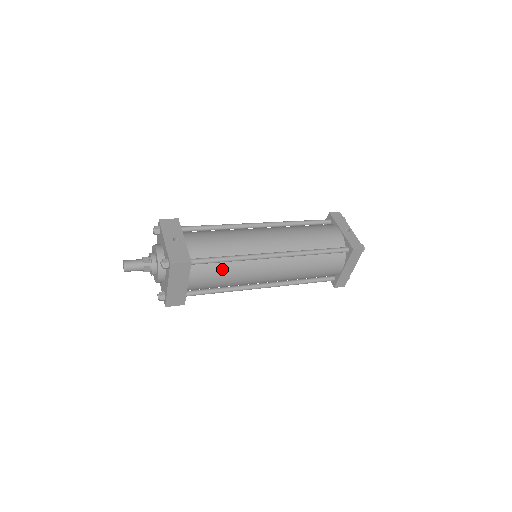
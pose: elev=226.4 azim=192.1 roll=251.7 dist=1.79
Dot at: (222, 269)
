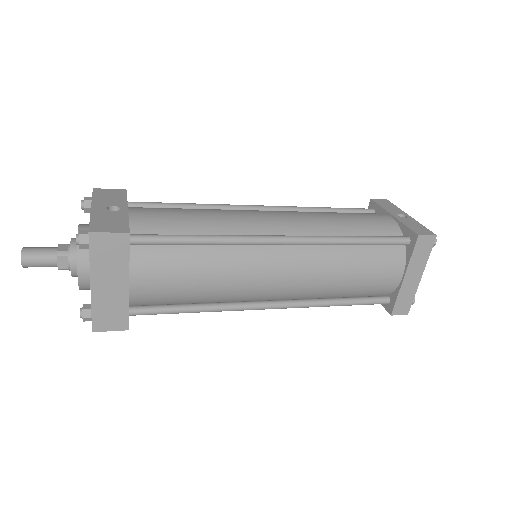
Dot at: (191, 259)
